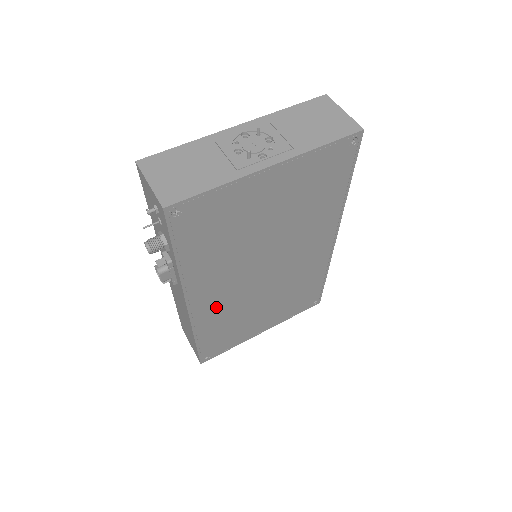
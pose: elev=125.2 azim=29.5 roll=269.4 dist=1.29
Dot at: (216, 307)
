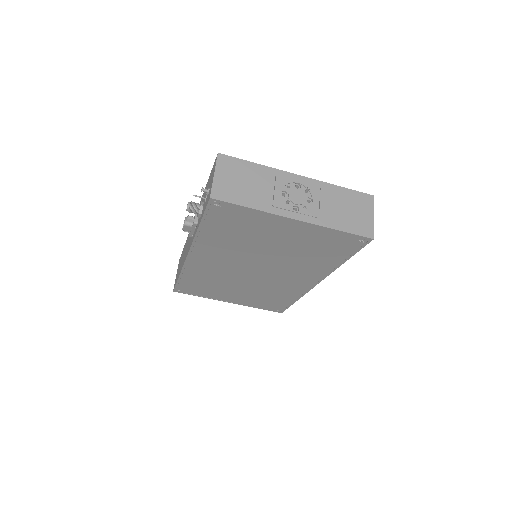
Dot at: (207, 267)
